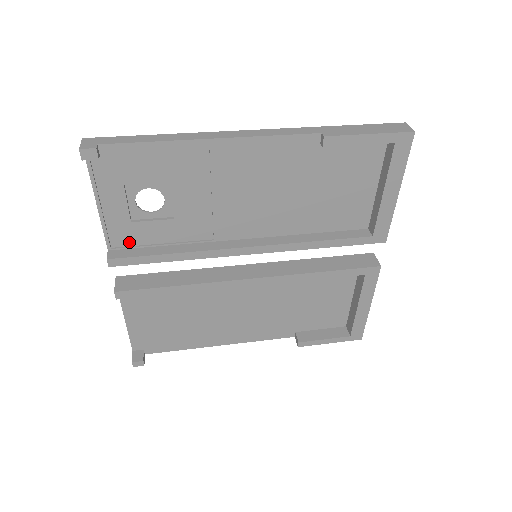
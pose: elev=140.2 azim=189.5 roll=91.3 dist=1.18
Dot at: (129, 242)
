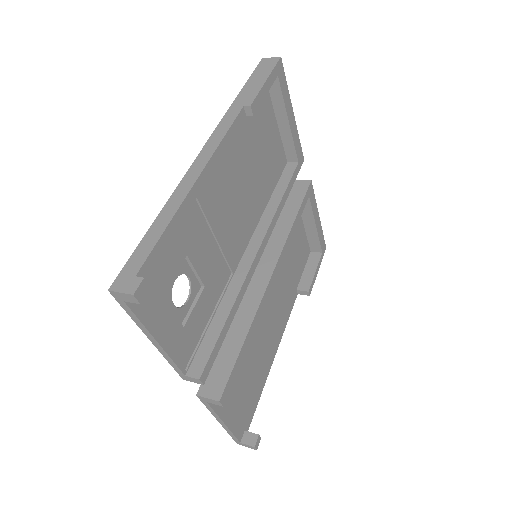
Dot at: (191, 348)
